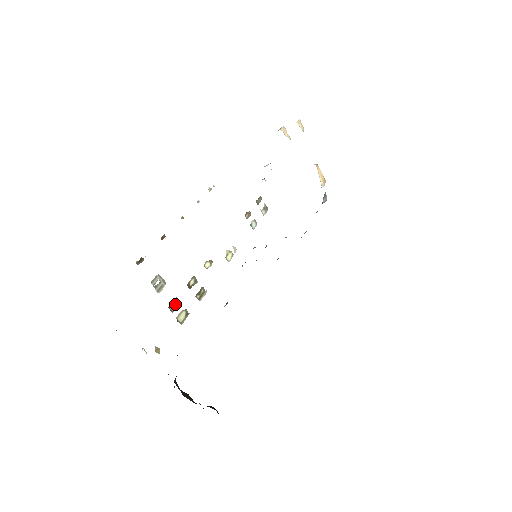
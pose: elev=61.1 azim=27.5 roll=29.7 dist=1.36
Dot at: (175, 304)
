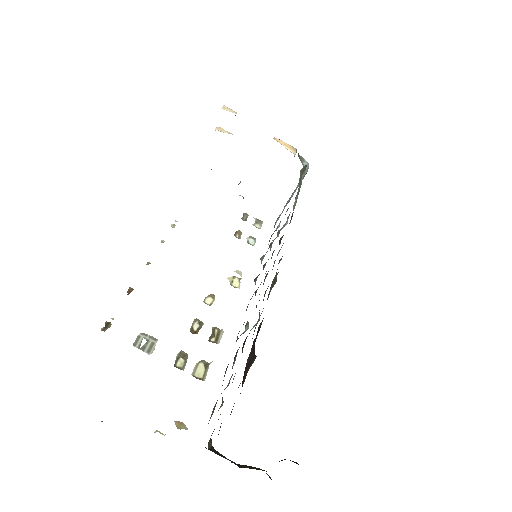
Dot at: (182, 359)
